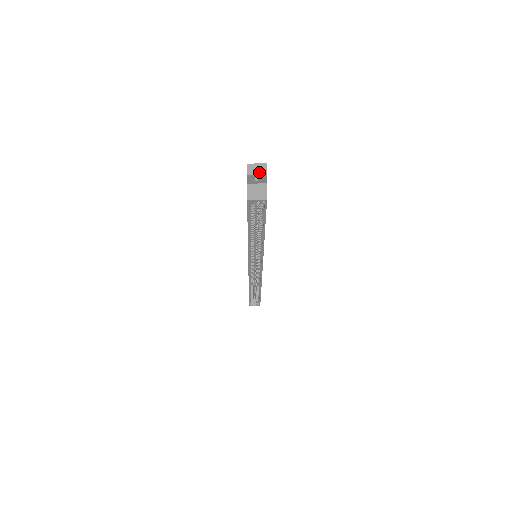
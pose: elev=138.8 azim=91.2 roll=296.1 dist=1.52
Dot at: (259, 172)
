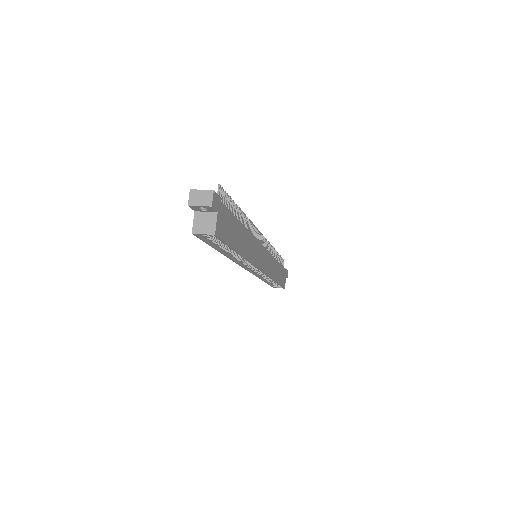
Dot at: (203, 202)
